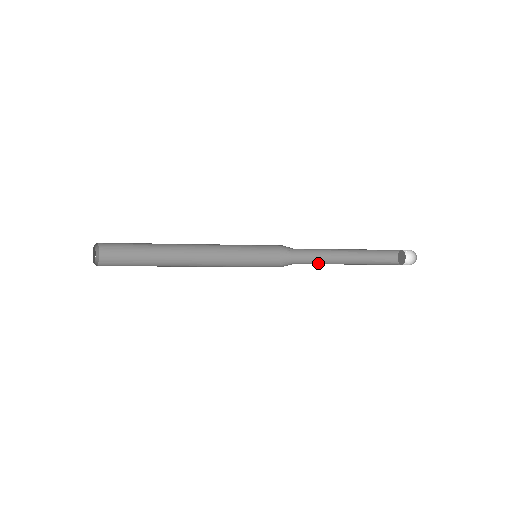
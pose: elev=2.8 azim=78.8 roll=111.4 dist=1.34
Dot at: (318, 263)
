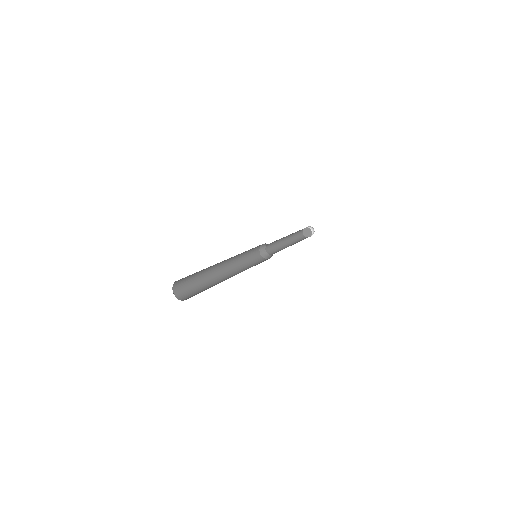
Dot at: occluded
